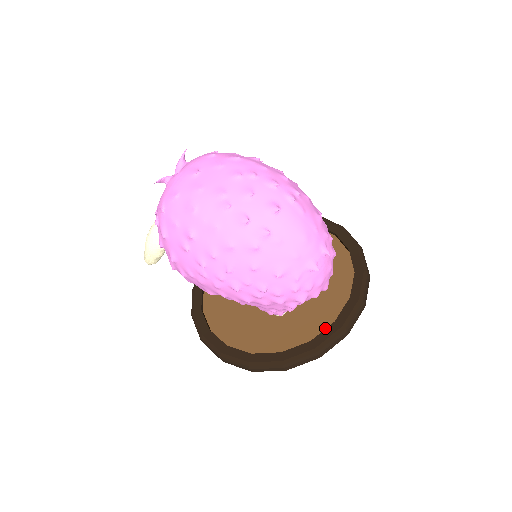
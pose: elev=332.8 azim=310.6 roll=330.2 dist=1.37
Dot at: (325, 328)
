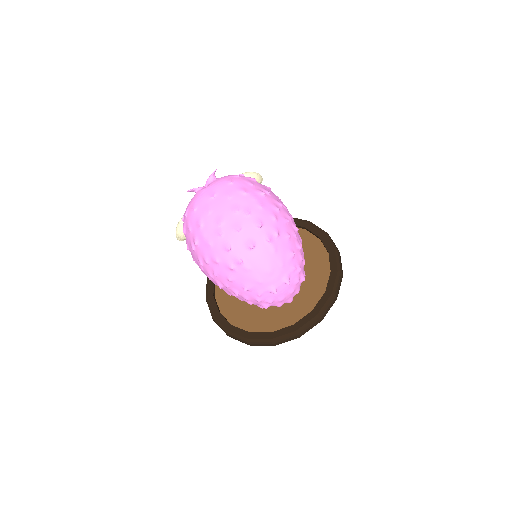
Dot at: (286, 326)
